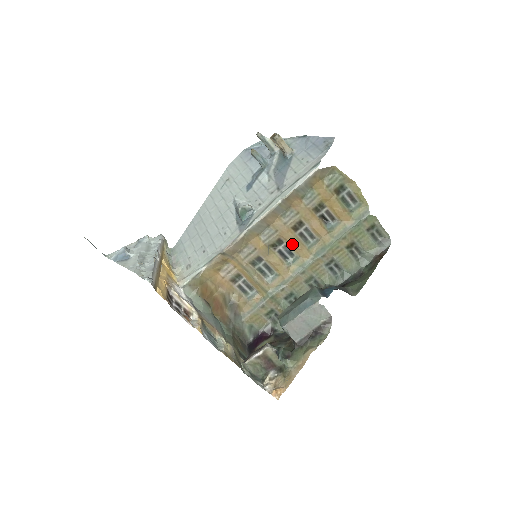
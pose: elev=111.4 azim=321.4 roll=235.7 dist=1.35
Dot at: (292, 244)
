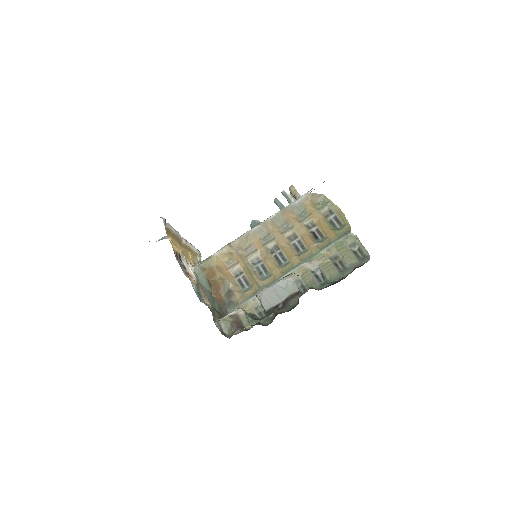
Dot at: (286, 250)
